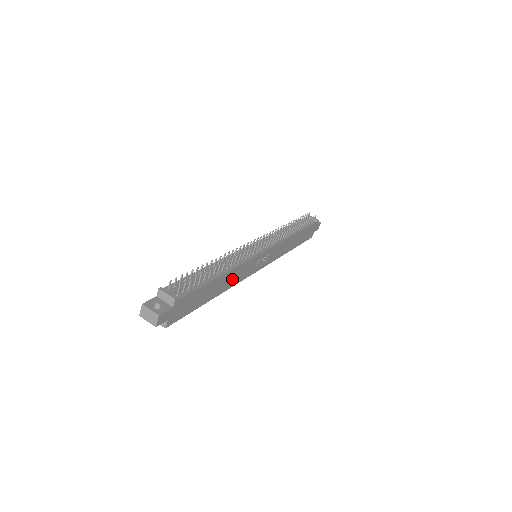
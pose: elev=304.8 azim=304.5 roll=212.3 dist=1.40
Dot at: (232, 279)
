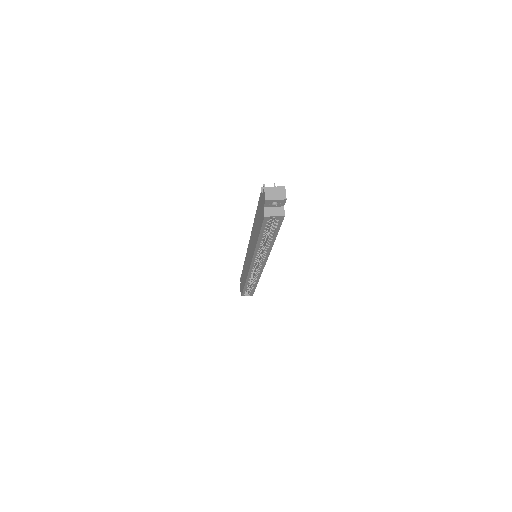
Dot at: occluded
